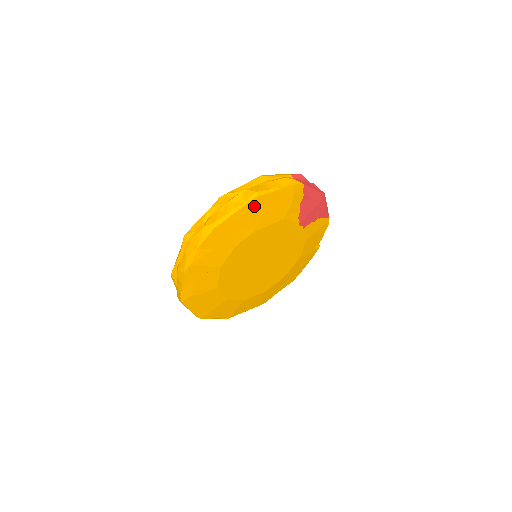
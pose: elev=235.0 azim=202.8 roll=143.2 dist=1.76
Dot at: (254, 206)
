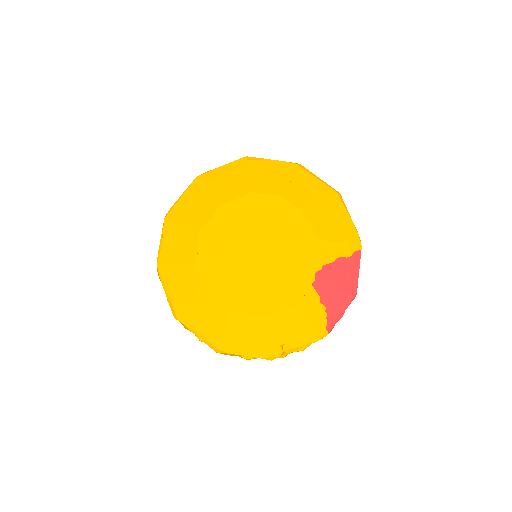
Dot at: (327, 195)
